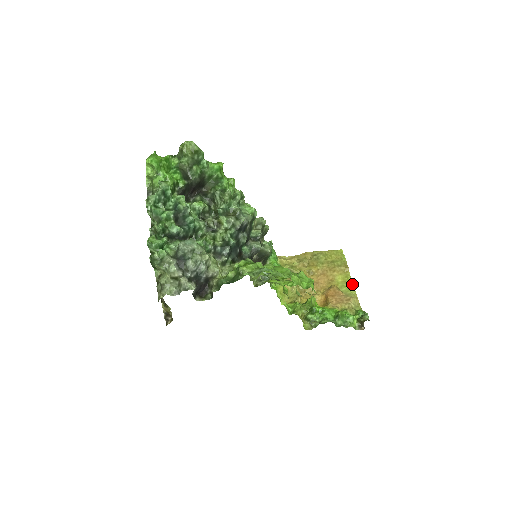
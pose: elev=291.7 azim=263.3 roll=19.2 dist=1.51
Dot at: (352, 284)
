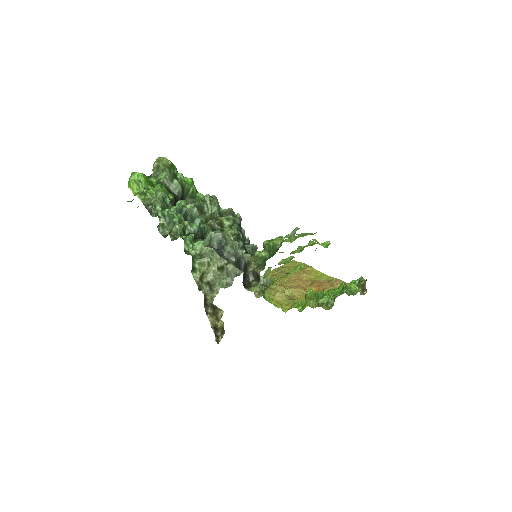
Dot at: (325, 275)
